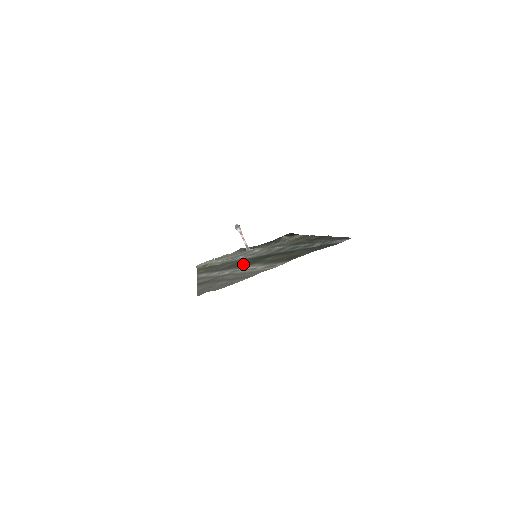
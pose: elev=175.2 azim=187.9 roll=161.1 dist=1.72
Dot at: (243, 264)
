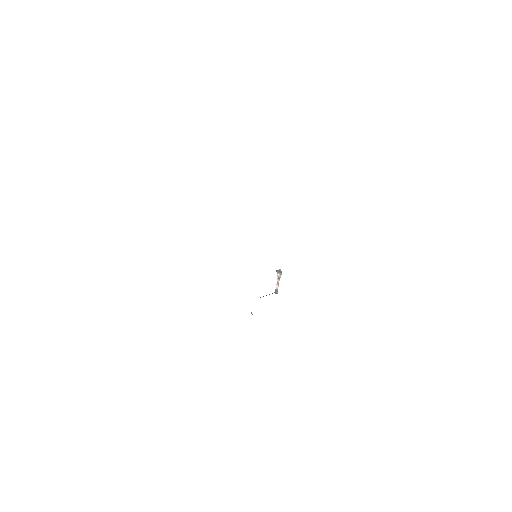
Dot at: occluded
